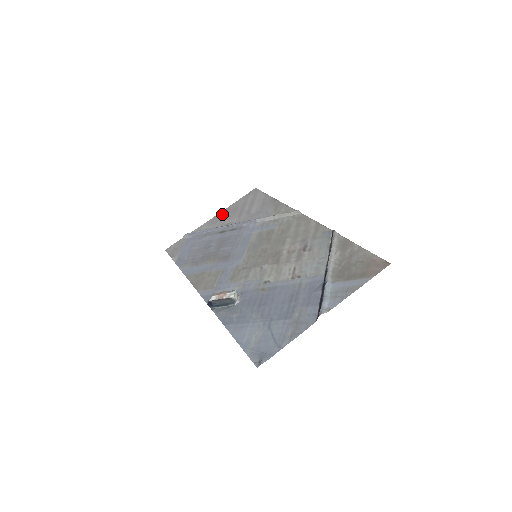
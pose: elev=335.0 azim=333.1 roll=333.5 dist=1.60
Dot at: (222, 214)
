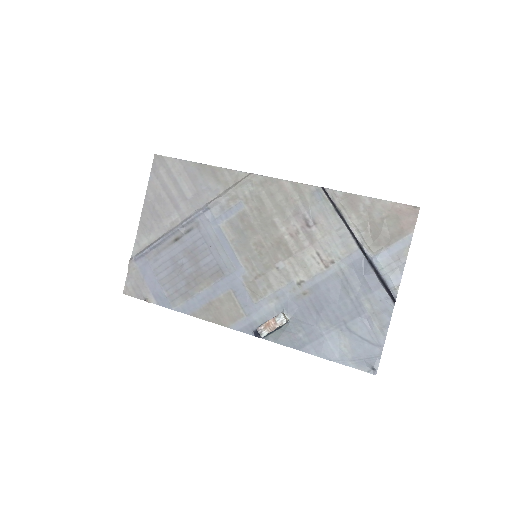
Dot at: (148, 213)
